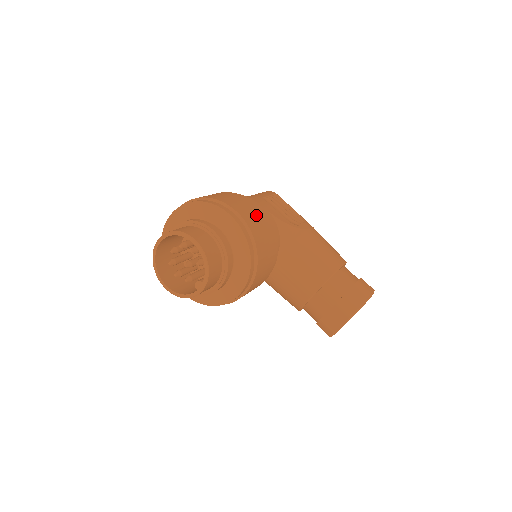
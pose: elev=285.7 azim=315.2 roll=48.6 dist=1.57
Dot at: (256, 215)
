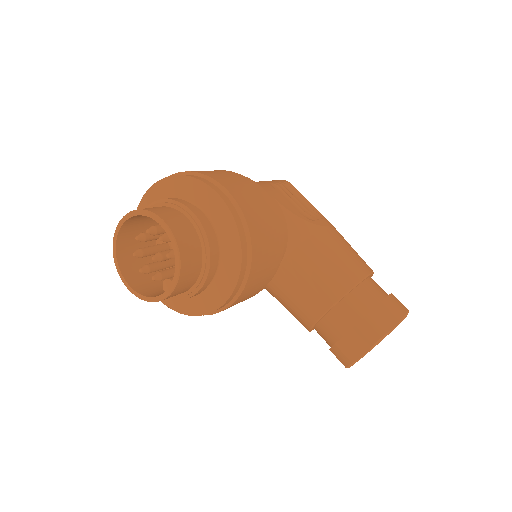
Dot at: (255, 199)
